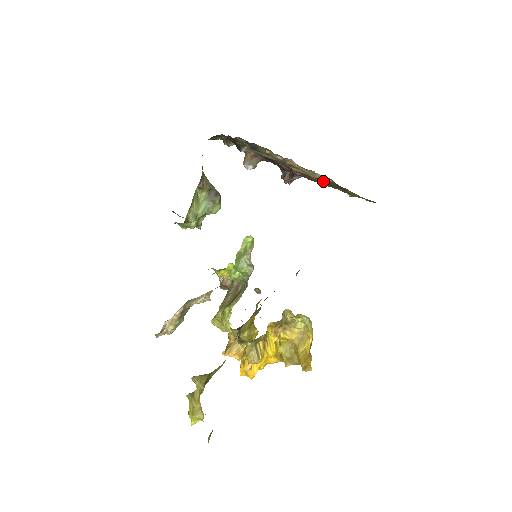
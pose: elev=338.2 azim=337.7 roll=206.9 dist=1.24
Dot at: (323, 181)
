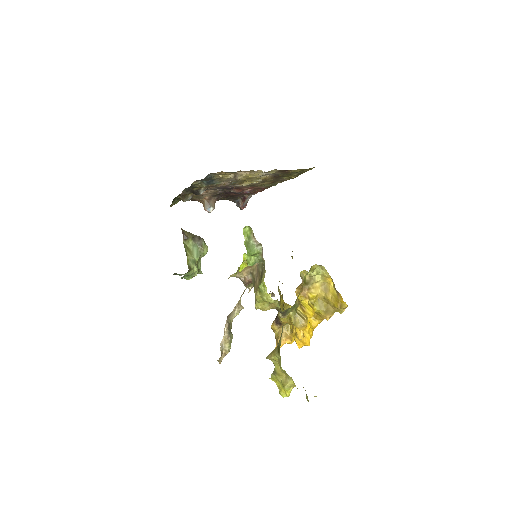
Dot at: (269, 180)
